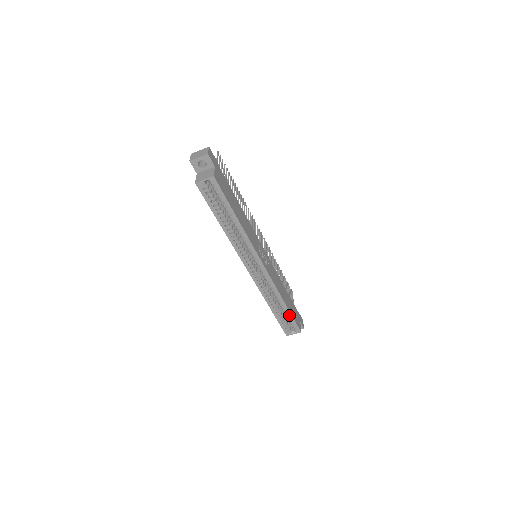
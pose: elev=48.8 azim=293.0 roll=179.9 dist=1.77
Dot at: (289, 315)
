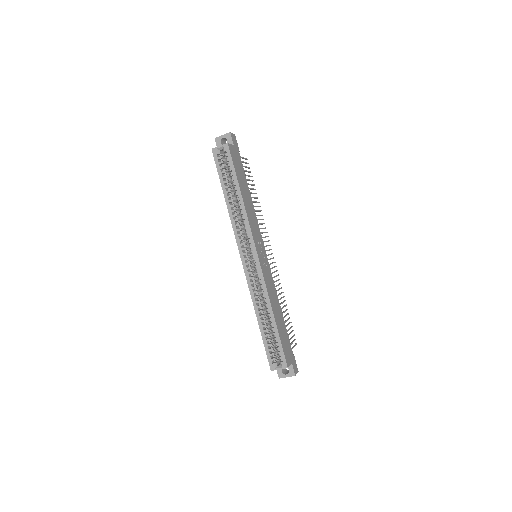
Dot at: (276, 335)
